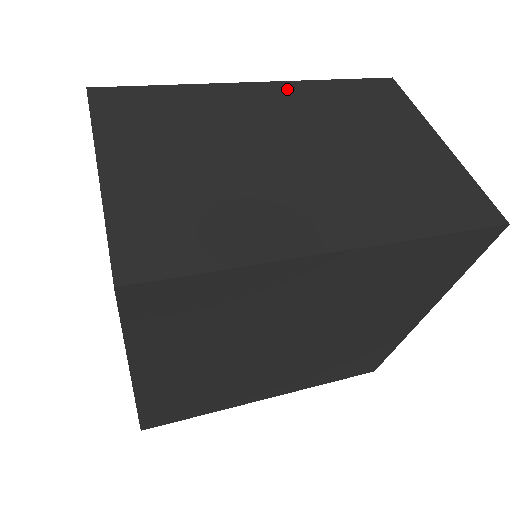
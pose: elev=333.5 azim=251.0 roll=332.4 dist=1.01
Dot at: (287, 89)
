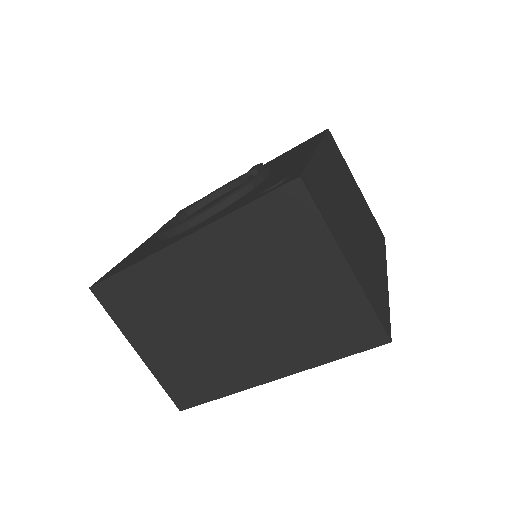
Dot at: (325, 151)
